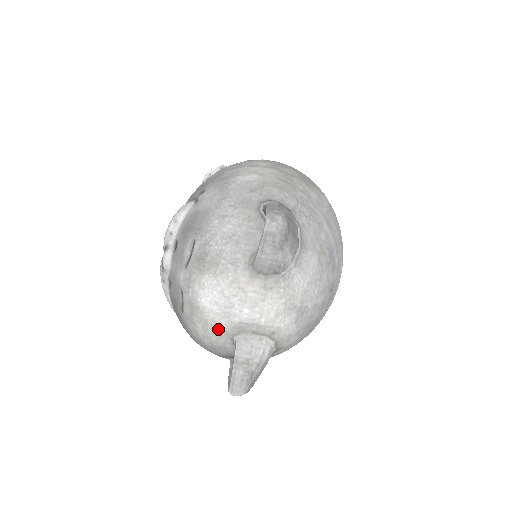
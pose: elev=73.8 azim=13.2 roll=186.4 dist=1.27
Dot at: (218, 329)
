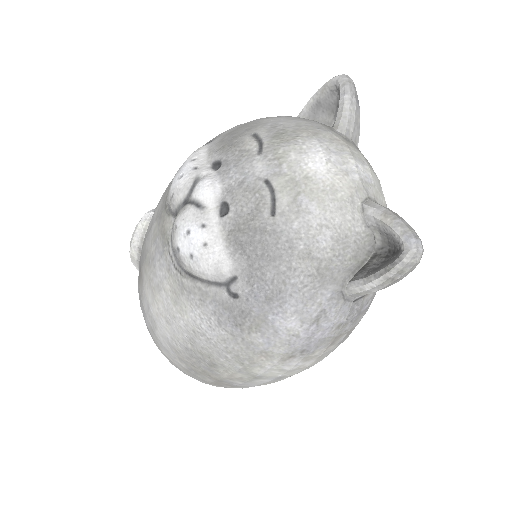
Dot at: (341, 196)
